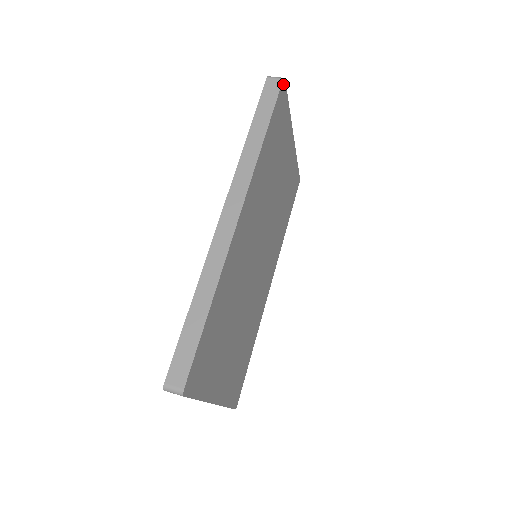
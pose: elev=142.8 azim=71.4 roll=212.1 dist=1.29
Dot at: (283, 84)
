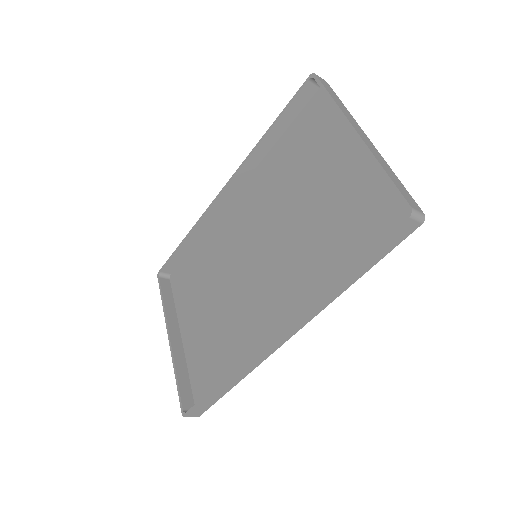
Dot at: (171, 276)
